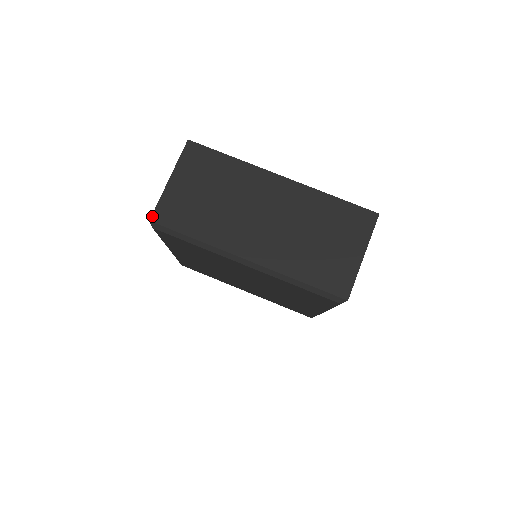
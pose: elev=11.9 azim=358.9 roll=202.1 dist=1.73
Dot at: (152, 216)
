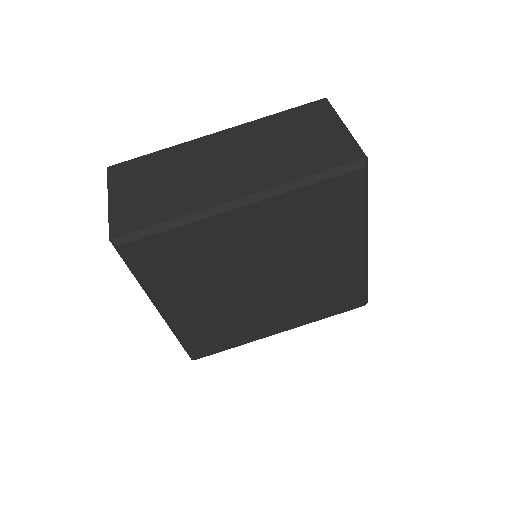
Dot at: (109, 235)
